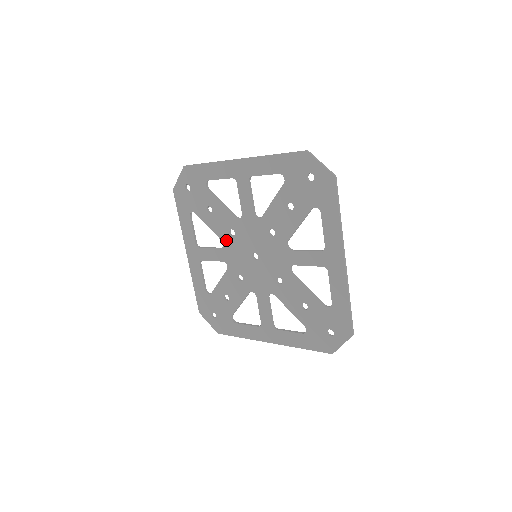
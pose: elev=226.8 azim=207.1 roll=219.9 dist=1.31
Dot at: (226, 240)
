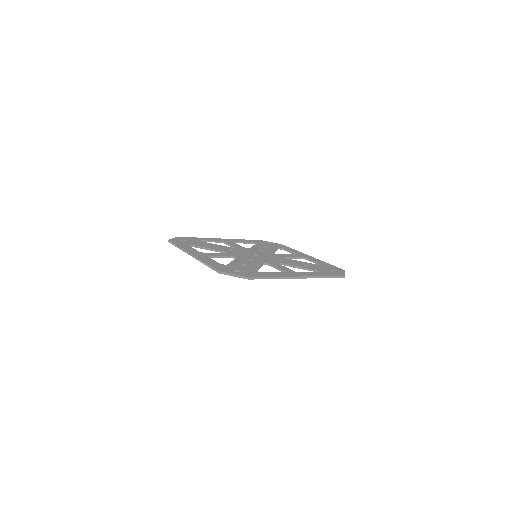
Dot at: occluded
